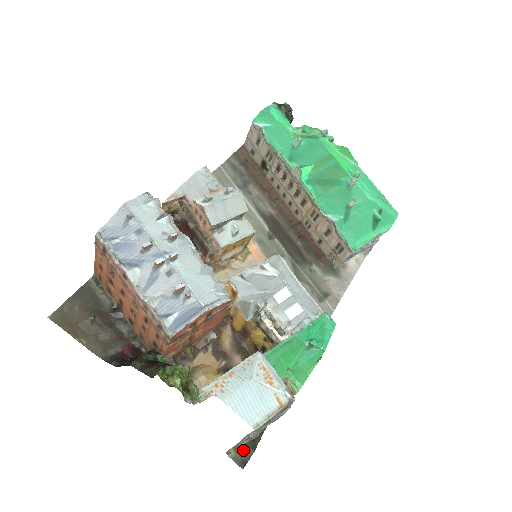
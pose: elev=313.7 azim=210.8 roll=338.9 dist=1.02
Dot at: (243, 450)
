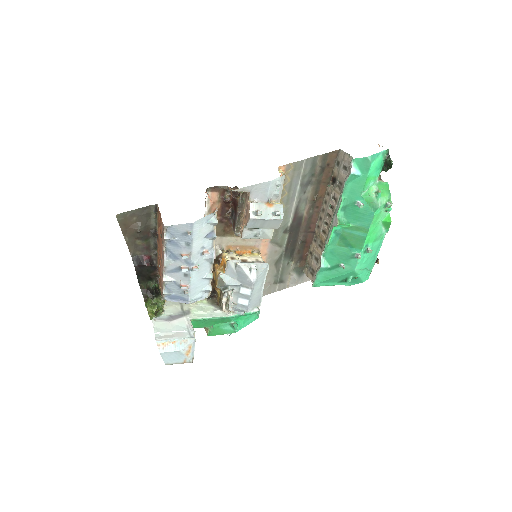
Dot at: occluded
